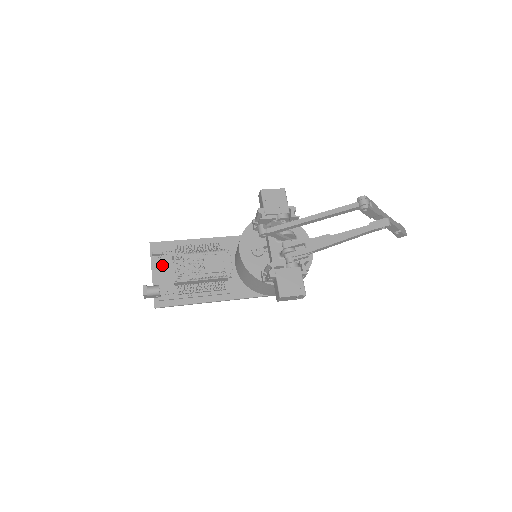
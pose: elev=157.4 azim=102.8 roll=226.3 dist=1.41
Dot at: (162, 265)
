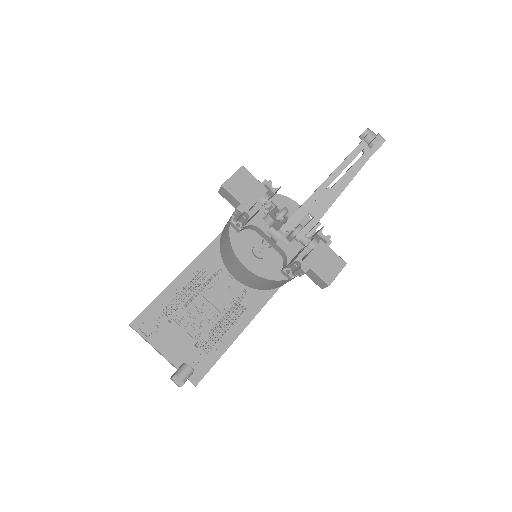
Dot at: (165, 338)
